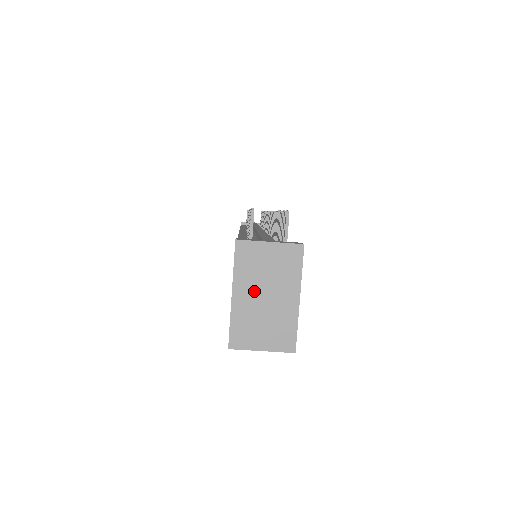
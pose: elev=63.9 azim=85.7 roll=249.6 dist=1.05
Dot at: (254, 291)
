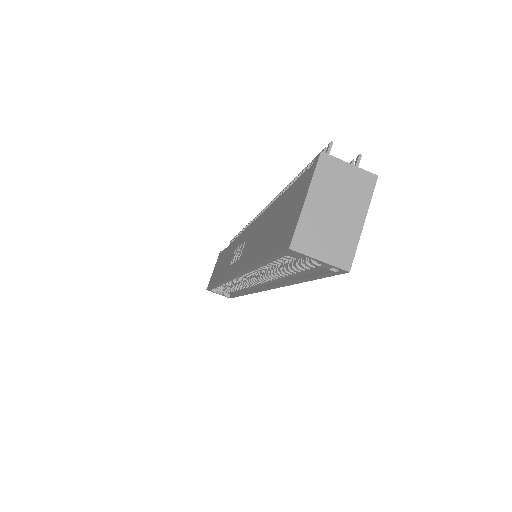
Dot at: (326, 202)
